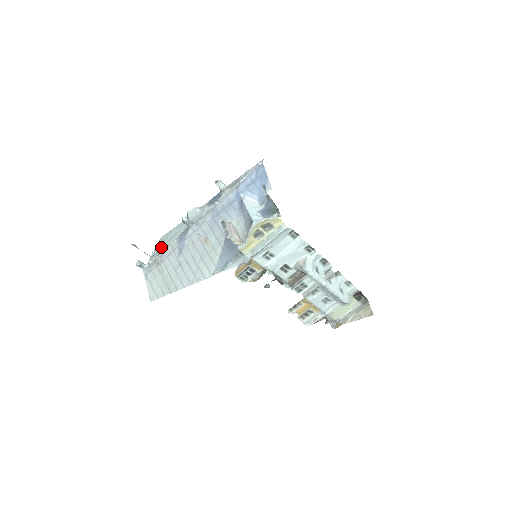
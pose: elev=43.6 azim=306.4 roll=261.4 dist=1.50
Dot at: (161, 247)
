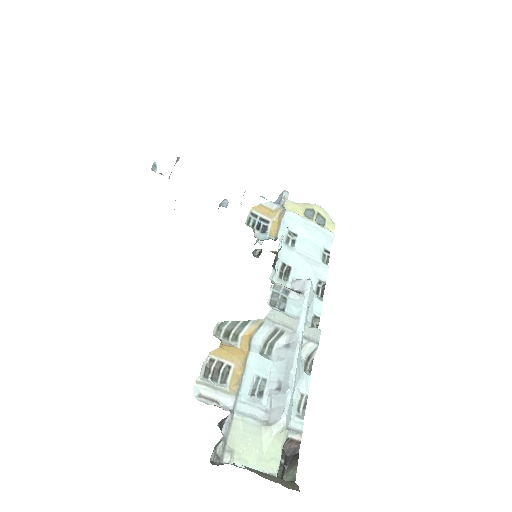
Dot at: occluded
